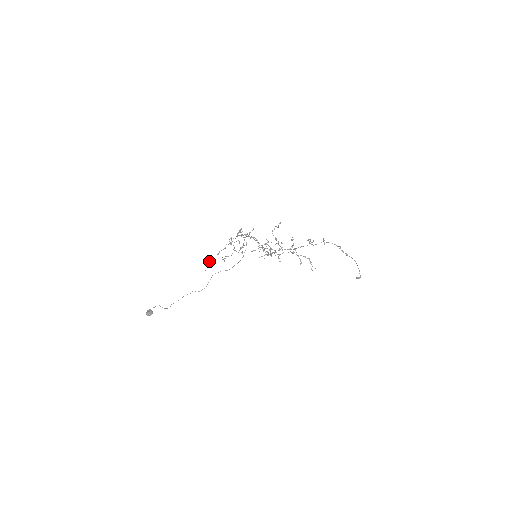
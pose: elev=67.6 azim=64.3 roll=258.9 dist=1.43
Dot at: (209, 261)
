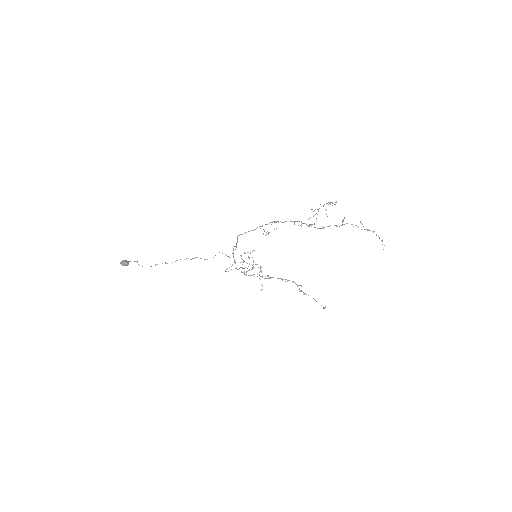
Dot at: (332, 202)
